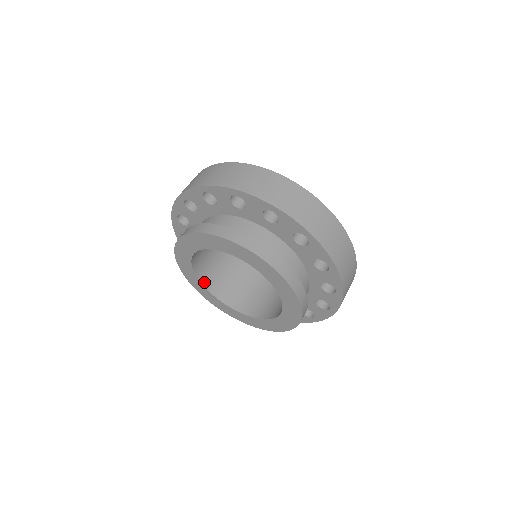
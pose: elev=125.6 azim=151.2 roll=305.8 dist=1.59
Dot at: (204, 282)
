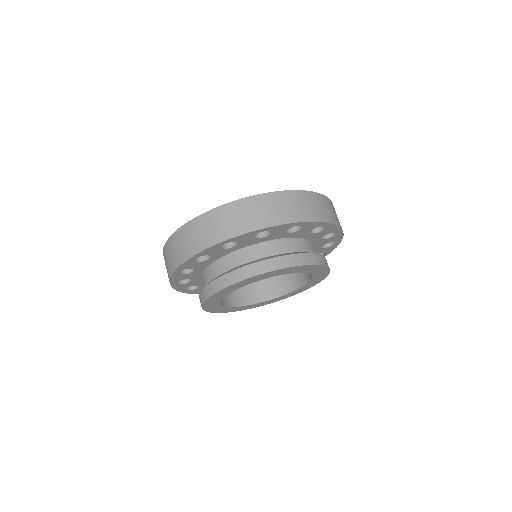
Dot at: occluded
